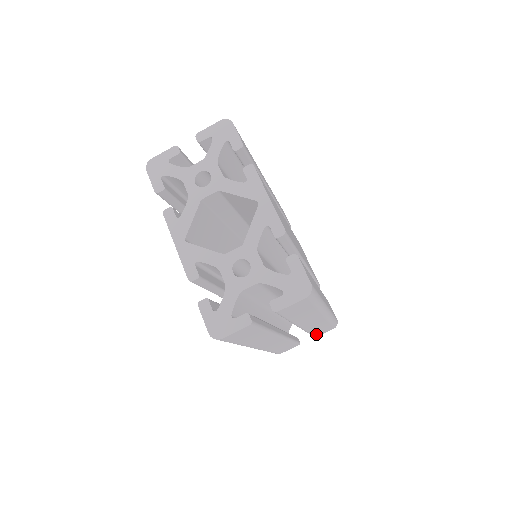
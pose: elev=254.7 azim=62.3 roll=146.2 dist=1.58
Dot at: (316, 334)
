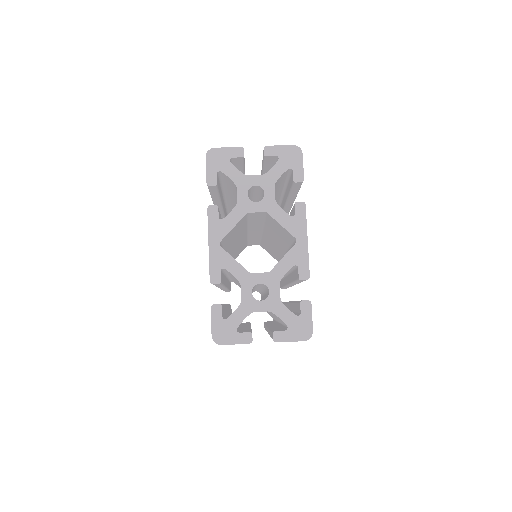
Dot at: occluded
